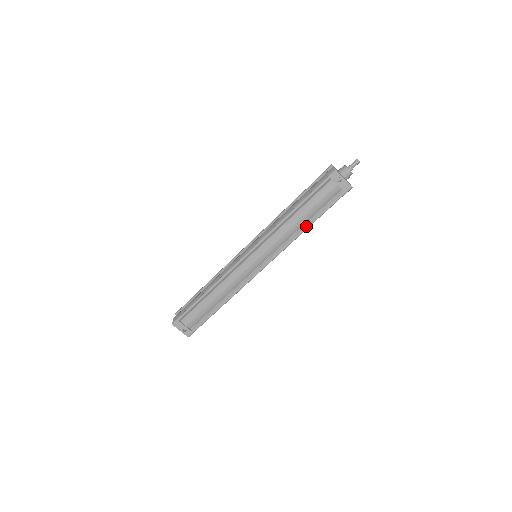
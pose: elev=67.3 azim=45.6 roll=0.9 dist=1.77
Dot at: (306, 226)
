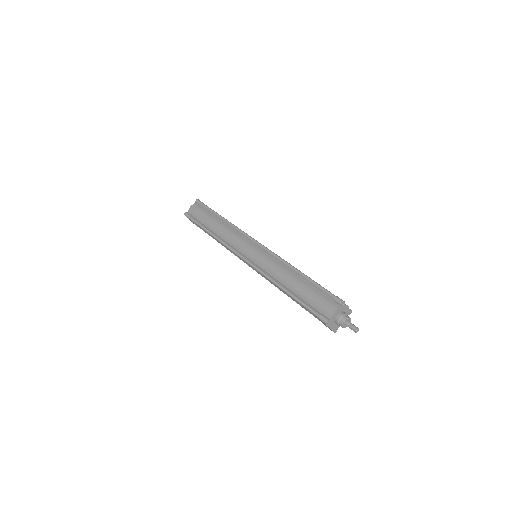
Dot at: (291, 298)
